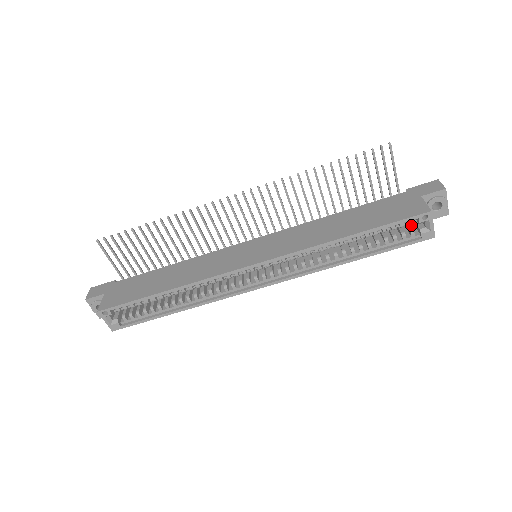
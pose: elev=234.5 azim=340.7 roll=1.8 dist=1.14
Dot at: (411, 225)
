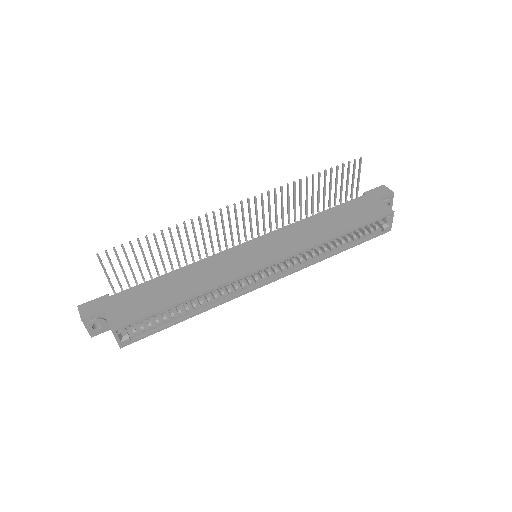
Dot at: occluded
